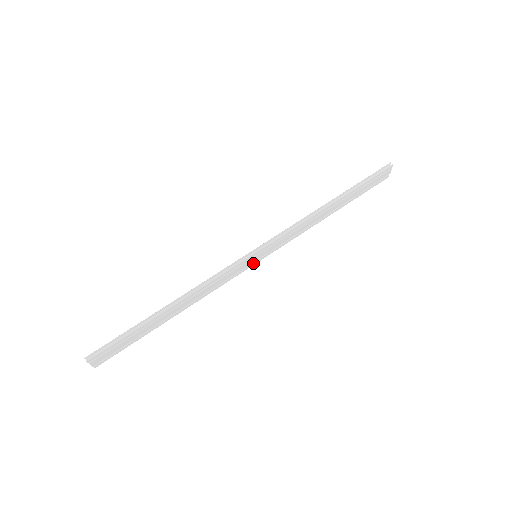
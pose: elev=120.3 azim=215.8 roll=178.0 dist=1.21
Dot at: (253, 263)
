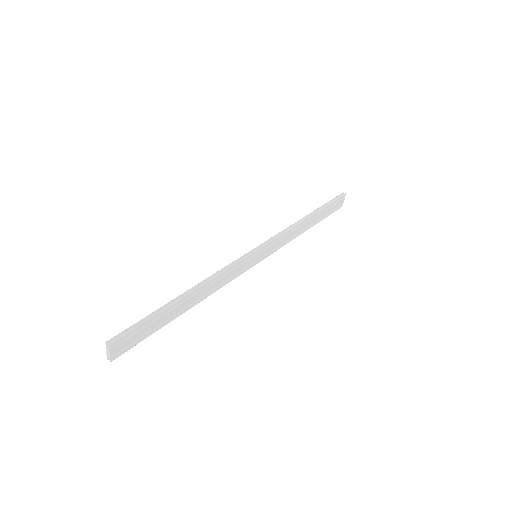
Dot at: (253, 264)
